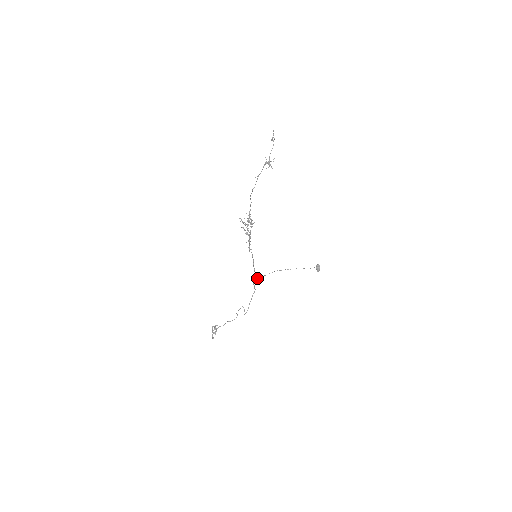
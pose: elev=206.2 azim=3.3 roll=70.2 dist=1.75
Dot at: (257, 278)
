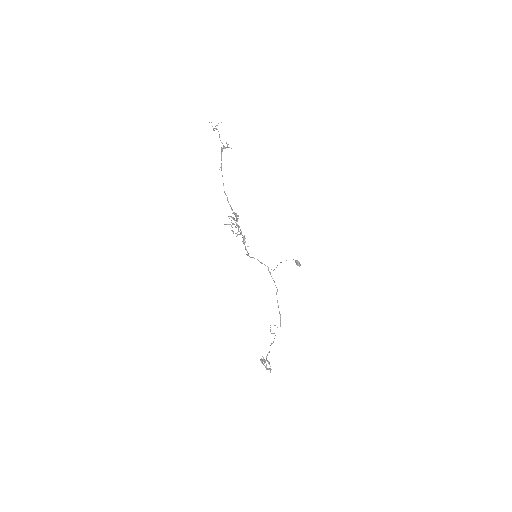
Dot at: occluded
